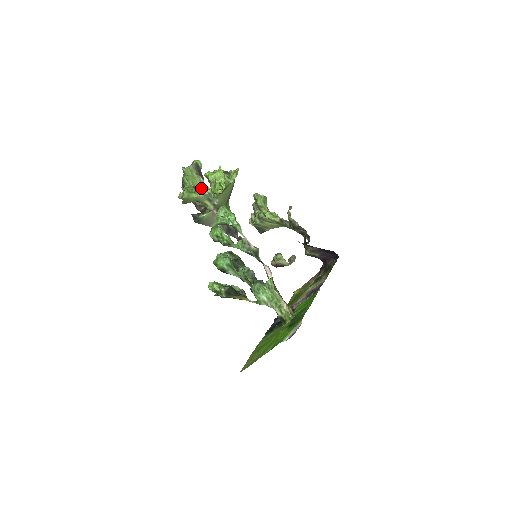
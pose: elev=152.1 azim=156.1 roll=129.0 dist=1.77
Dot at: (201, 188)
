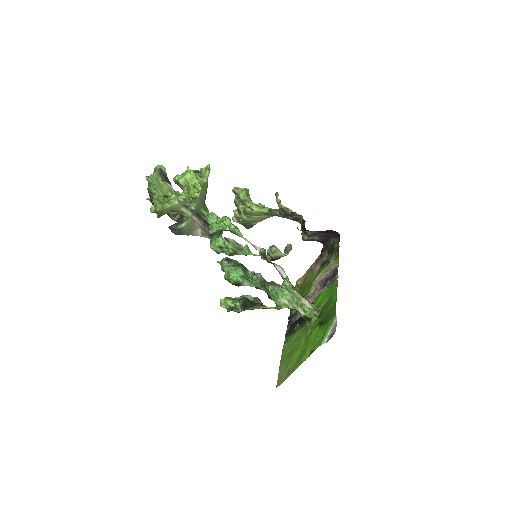
Dot at: (173, 195)
